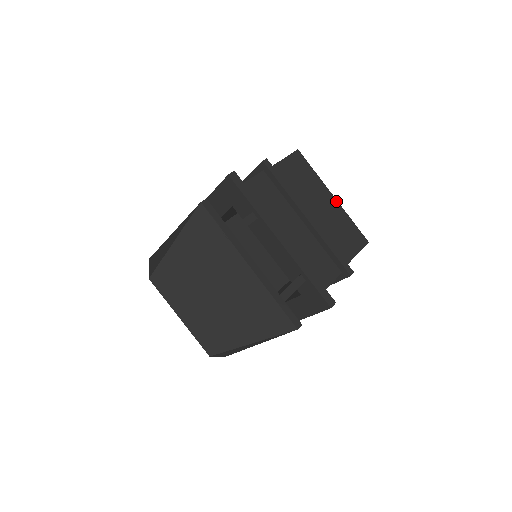
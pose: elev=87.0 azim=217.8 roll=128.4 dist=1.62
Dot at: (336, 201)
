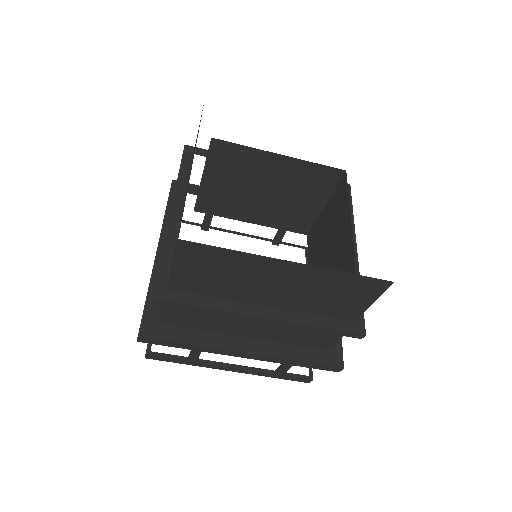
Dot at: (301, 265)
